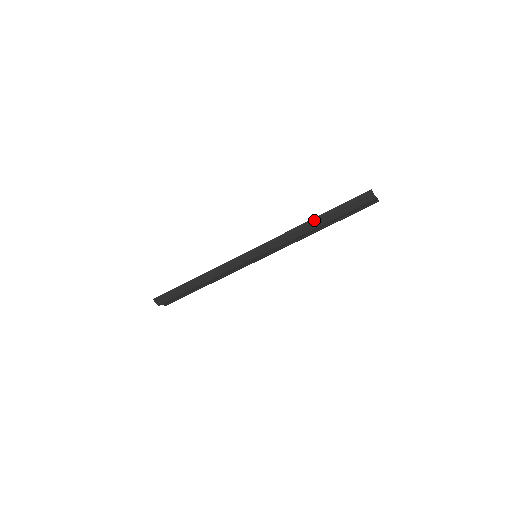
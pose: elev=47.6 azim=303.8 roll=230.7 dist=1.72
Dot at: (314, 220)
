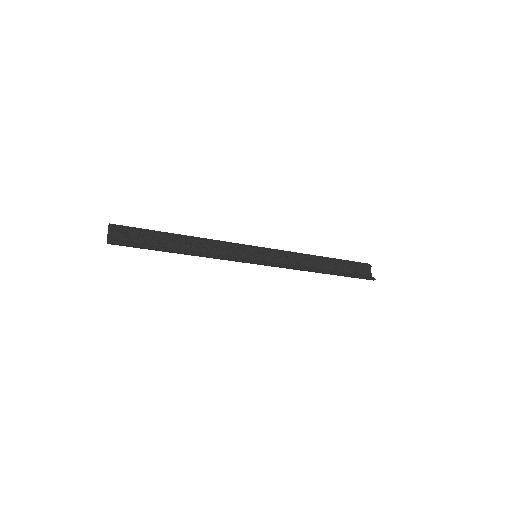
Dot at: occluded
